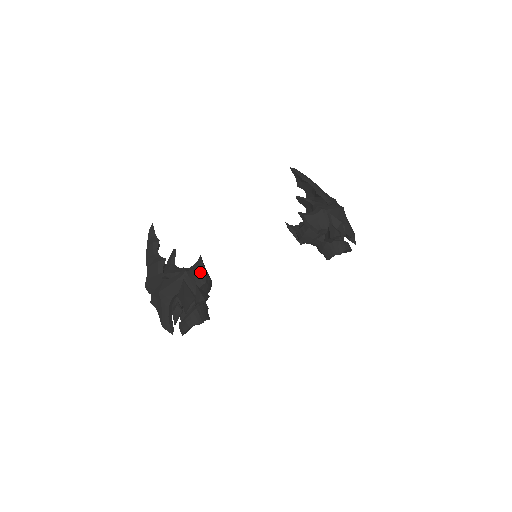
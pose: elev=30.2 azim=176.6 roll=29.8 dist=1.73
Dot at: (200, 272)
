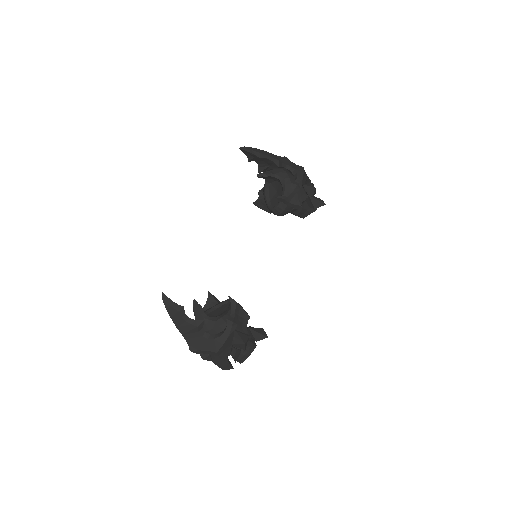
Dot at: (239, 312)
